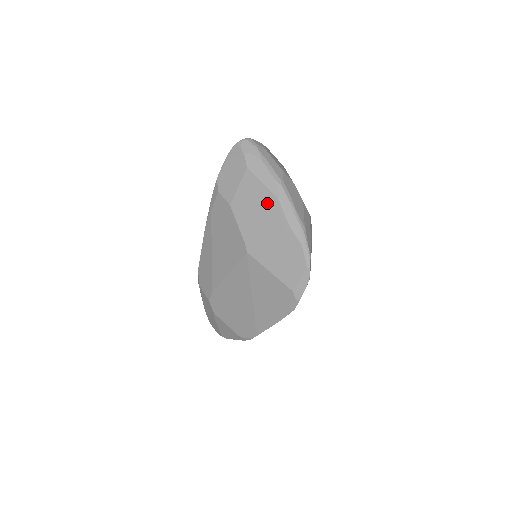
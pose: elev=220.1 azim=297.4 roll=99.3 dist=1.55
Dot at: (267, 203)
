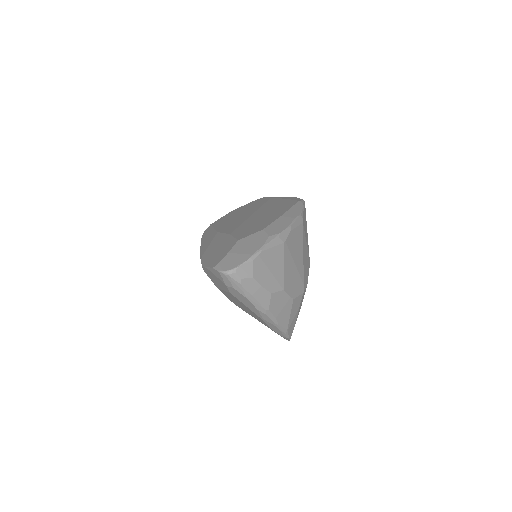
Dot at: (251, 312)
